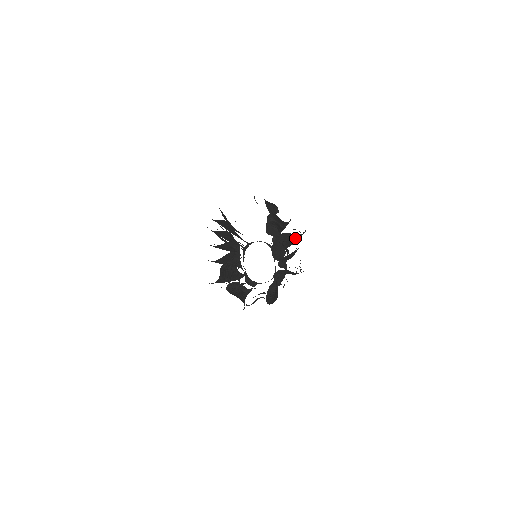
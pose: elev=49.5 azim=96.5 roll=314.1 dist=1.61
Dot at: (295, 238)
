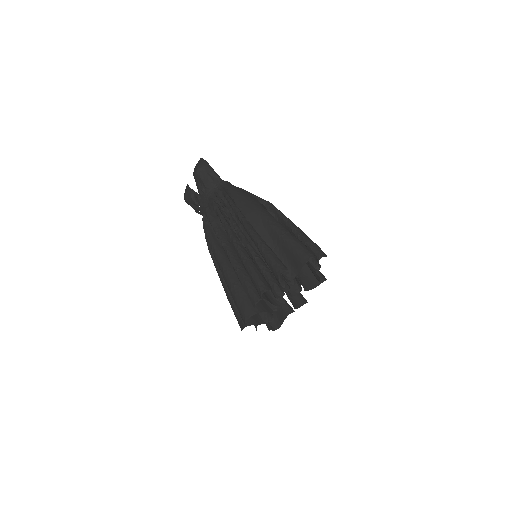
Dot at: occluded
